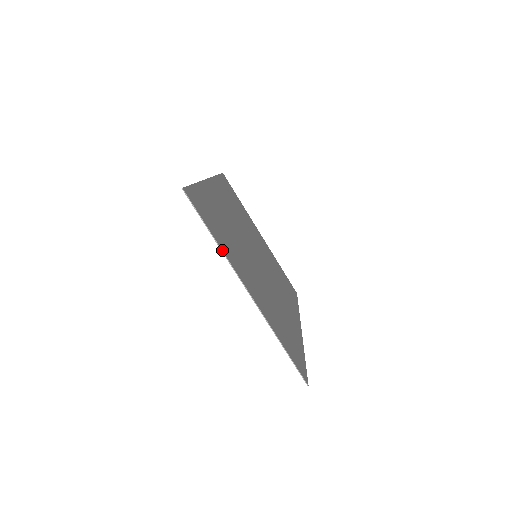
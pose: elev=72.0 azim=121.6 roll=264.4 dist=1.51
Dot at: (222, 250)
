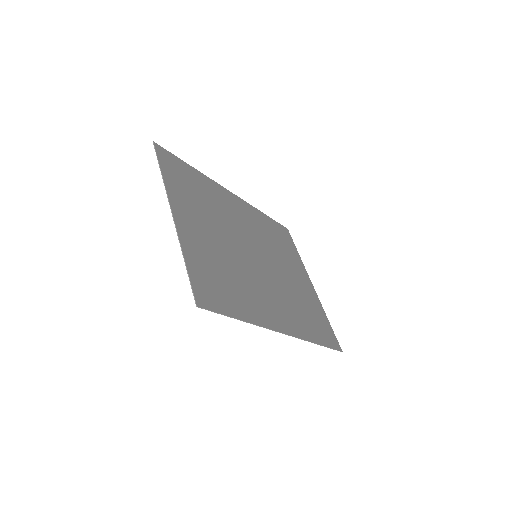
Dot at: (164, 182)
